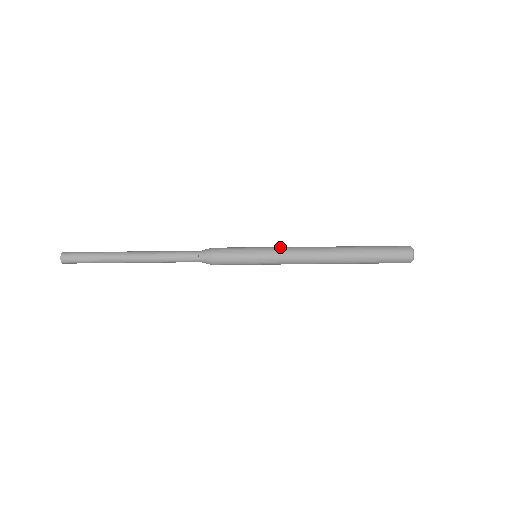
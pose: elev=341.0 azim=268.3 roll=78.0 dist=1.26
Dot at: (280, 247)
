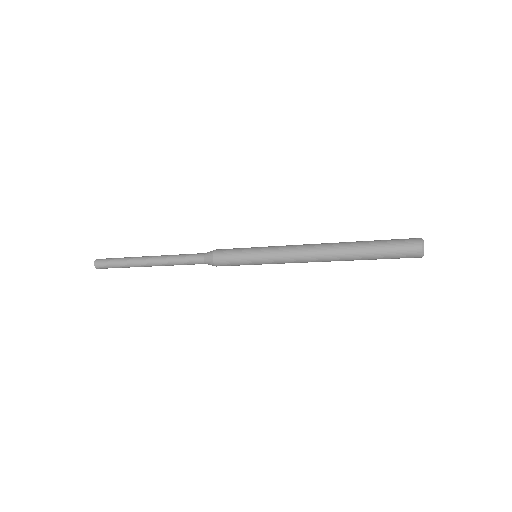
Dot at: occluded
